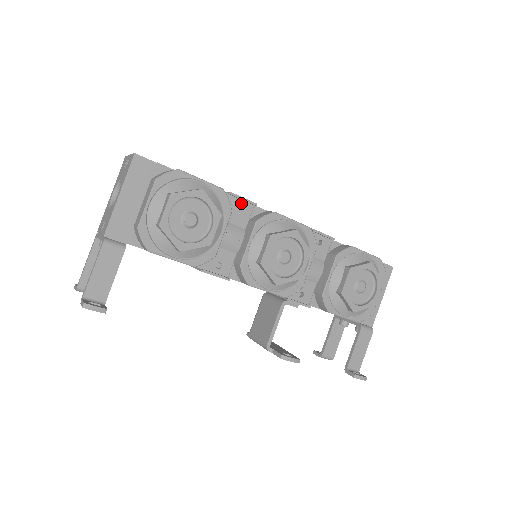
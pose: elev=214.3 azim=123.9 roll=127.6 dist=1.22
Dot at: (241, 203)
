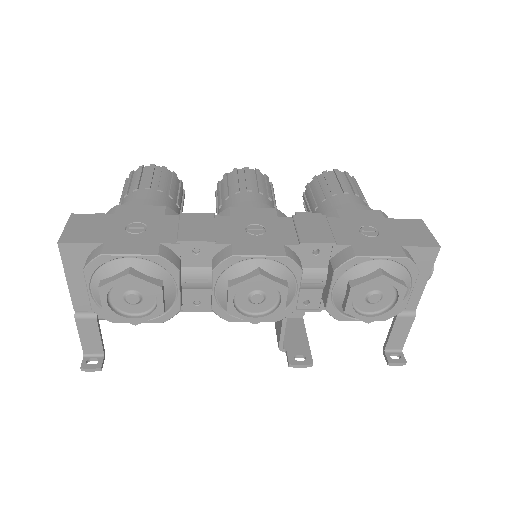
Dot at: (195, 246)
